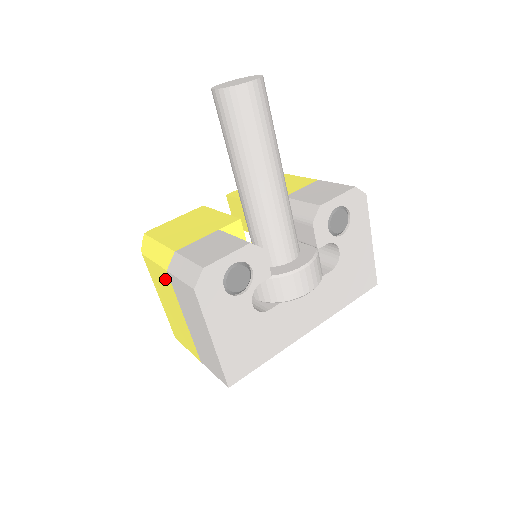
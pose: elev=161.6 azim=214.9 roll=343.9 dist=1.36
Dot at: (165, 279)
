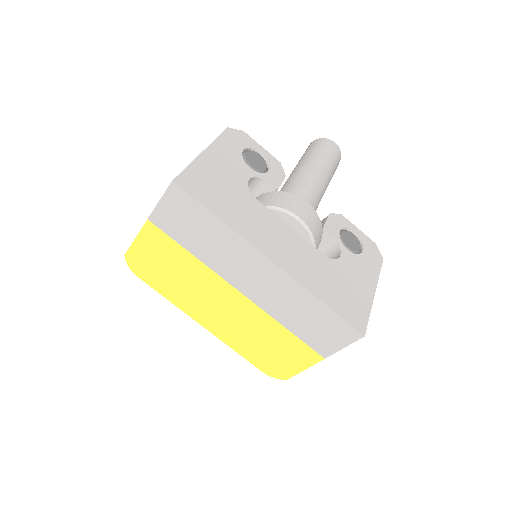
Dot at: occluded
